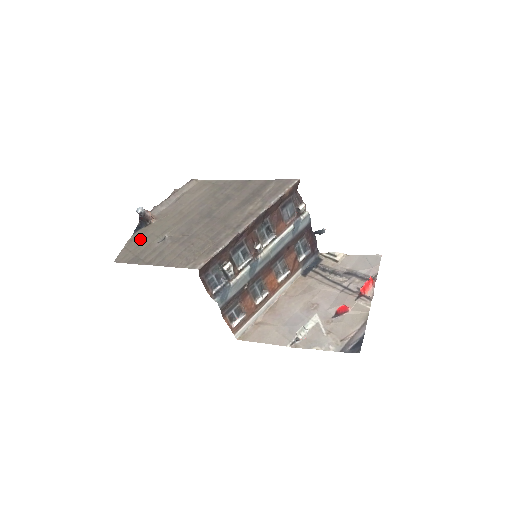
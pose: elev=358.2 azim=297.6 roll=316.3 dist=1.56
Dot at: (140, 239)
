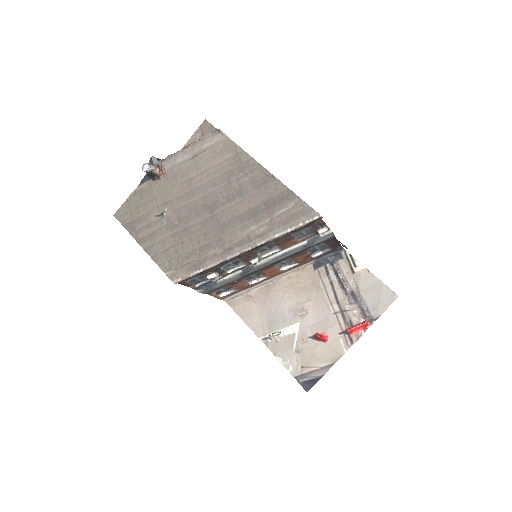
Dot at: (143, 198)
